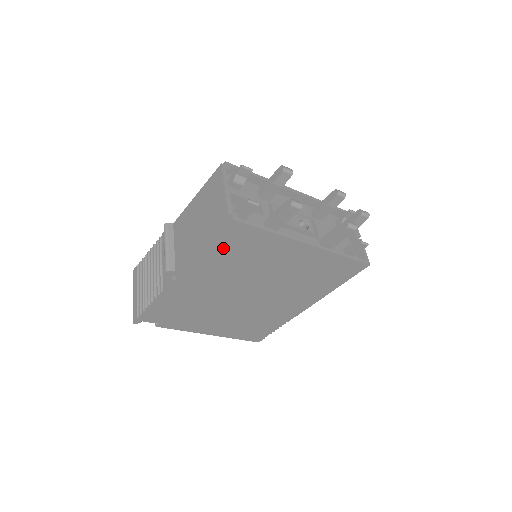
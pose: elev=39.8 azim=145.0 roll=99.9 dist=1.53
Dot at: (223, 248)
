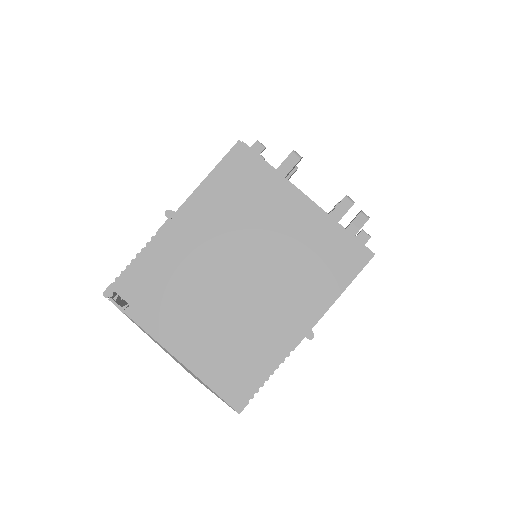
Dot at: (227, 179)
